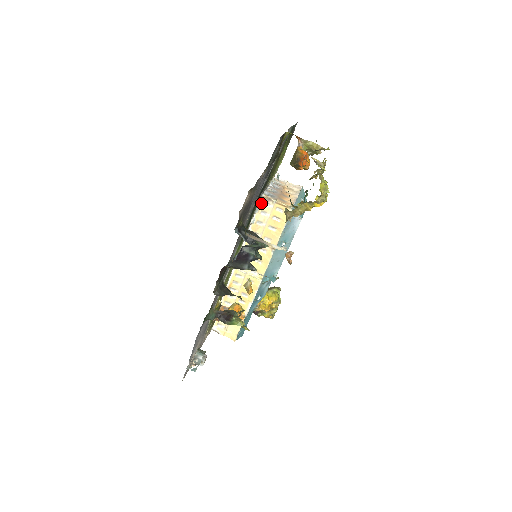
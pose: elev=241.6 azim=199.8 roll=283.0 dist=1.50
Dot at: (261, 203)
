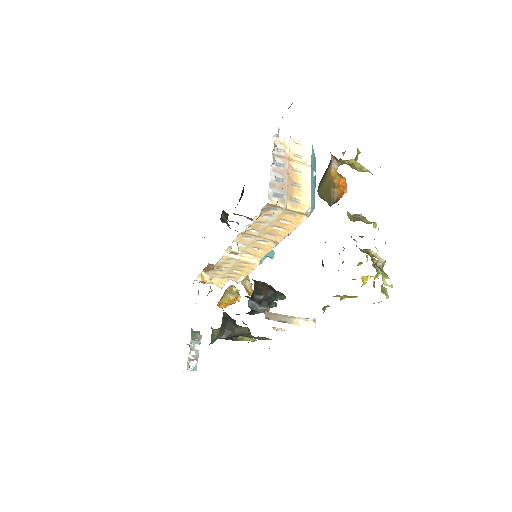
Dot at: (265, 209)
